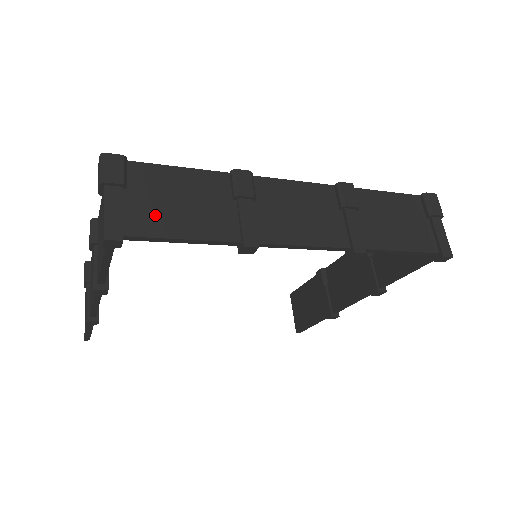
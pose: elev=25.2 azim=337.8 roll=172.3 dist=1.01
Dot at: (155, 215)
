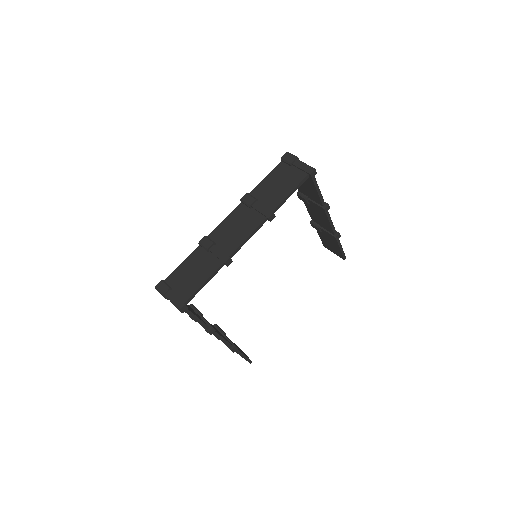
Dot at: (188, 287)
